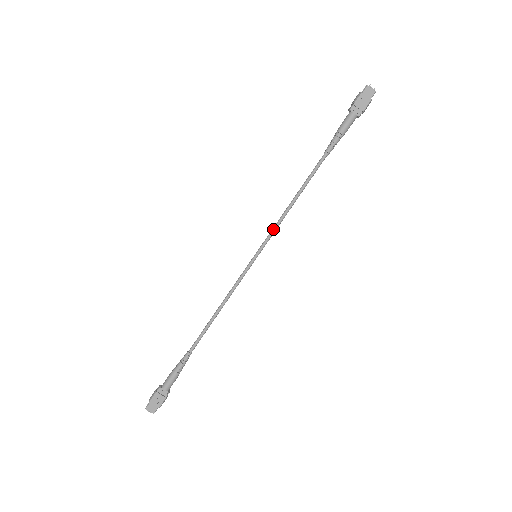
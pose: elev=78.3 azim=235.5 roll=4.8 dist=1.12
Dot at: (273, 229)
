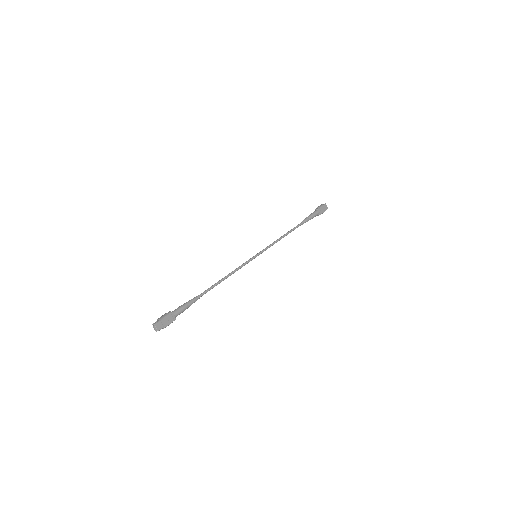
Dot at: (269, 246)
